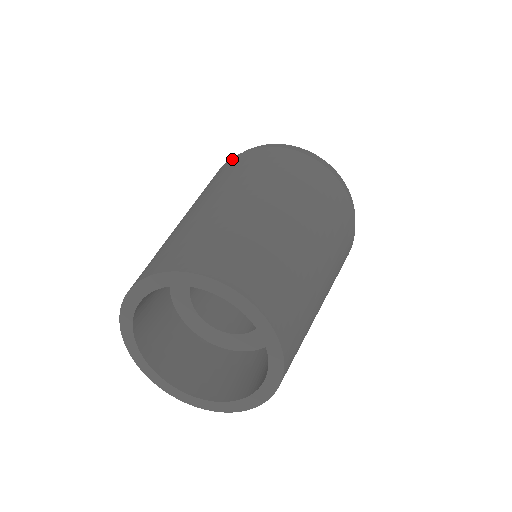
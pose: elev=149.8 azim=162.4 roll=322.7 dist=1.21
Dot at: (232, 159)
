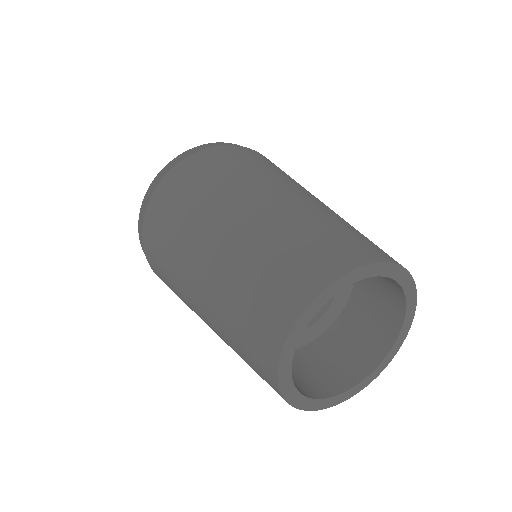
Dot at: (188, 161)
